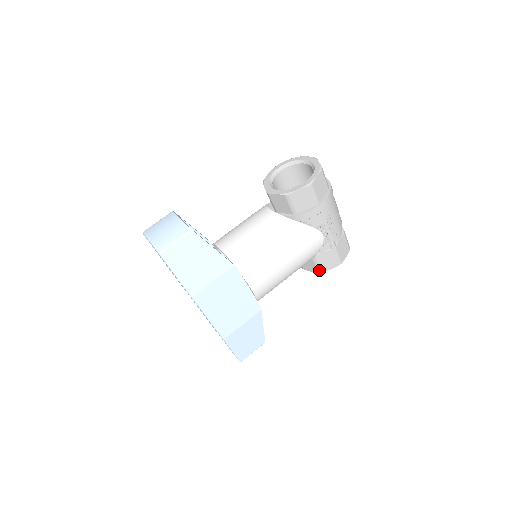
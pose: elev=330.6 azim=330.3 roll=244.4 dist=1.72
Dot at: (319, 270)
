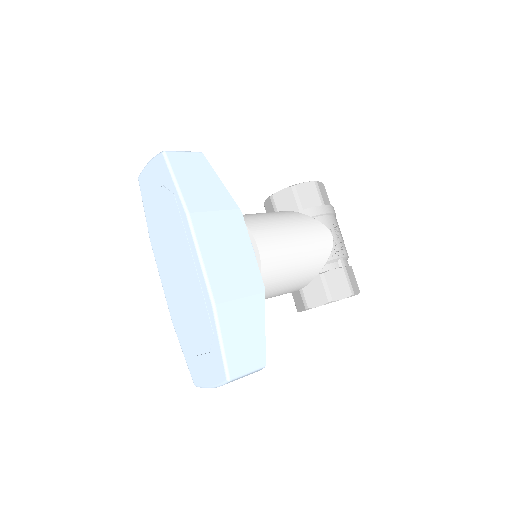
Dot at: (329, 297)
